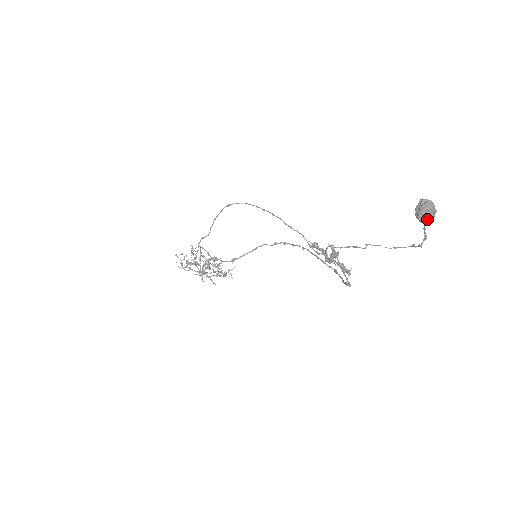
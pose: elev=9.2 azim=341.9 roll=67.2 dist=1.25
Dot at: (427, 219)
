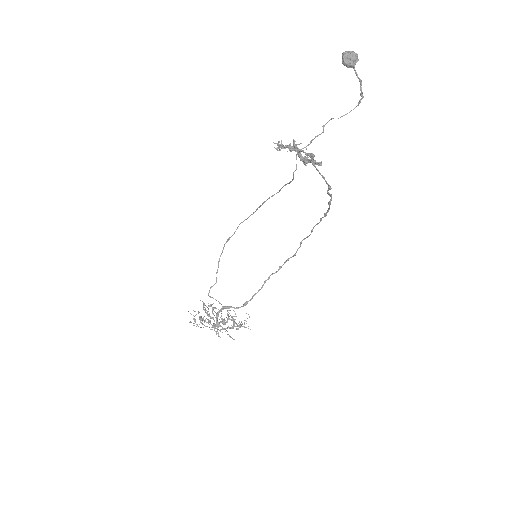
Dot at: (351, 59)
